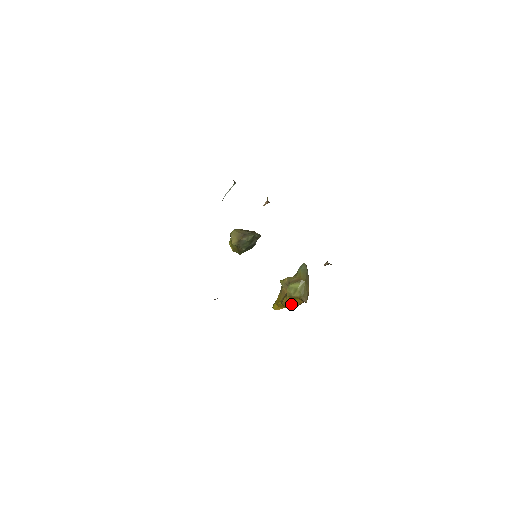
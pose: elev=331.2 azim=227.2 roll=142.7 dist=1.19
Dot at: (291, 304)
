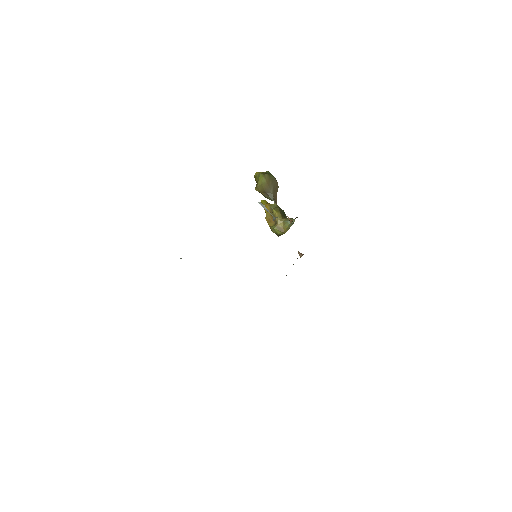
Dot at: occluded
